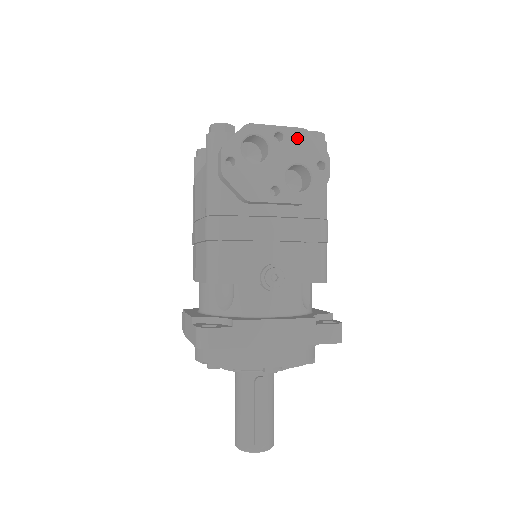
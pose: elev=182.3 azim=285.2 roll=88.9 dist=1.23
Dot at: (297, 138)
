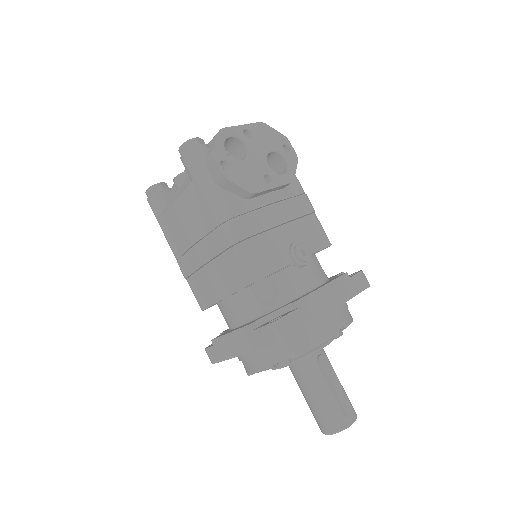
Dot at: (260, 131)
